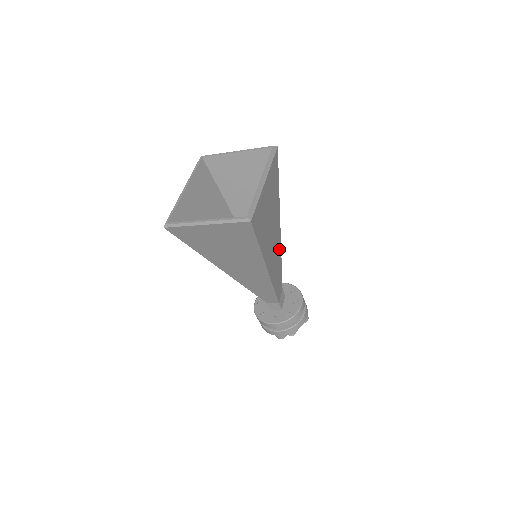
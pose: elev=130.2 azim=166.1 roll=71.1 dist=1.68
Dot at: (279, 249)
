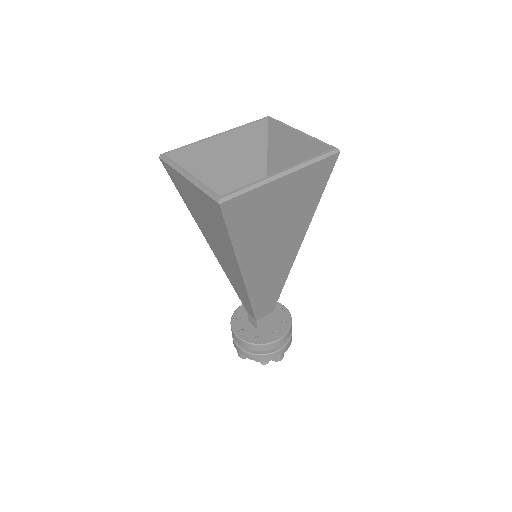
Dot at: (286, 267)
